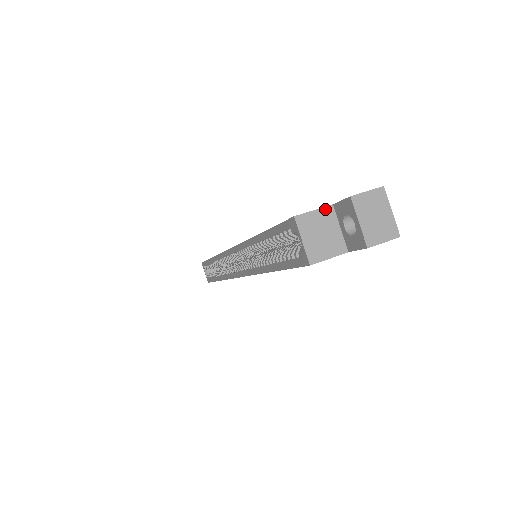
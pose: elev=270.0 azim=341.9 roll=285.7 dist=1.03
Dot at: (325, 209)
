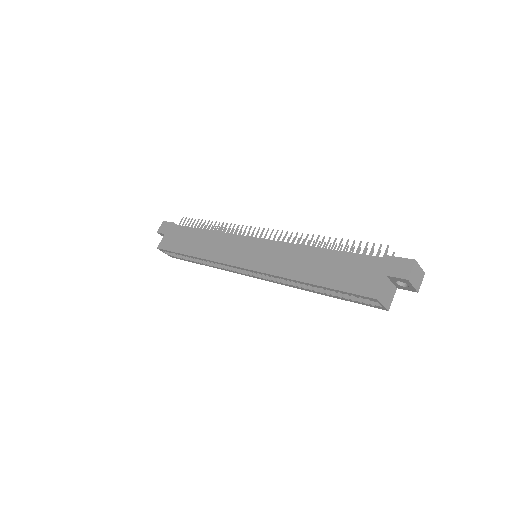
Dot at: (385, 282)
